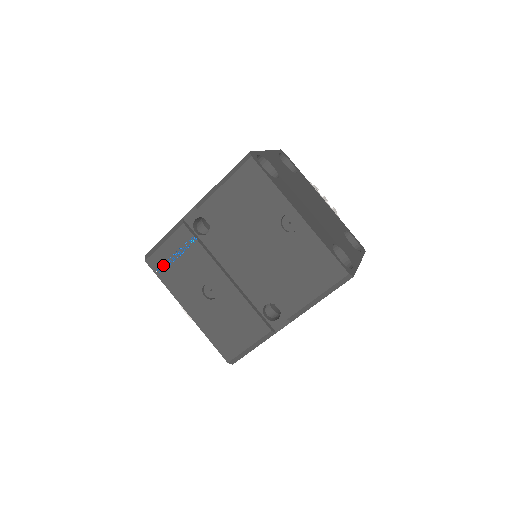
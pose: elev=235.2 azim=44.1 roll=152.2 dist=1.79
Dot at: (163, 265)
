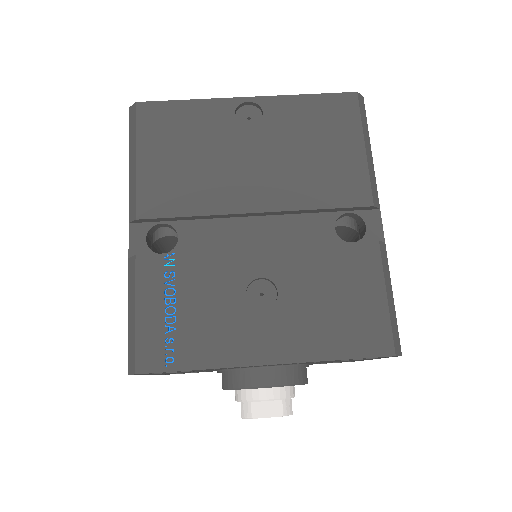
Dot at: (166, 344)
